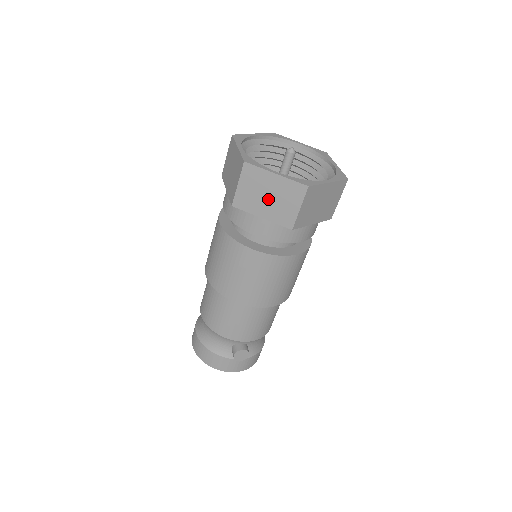
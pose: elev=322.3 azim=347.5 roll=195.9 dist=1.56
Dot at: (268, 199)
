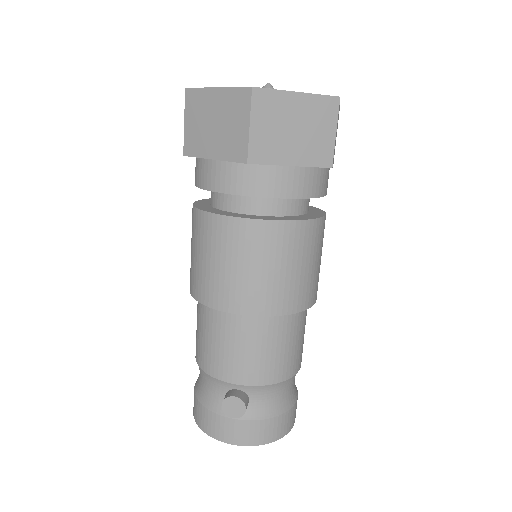
Dot at: (215, 128)
